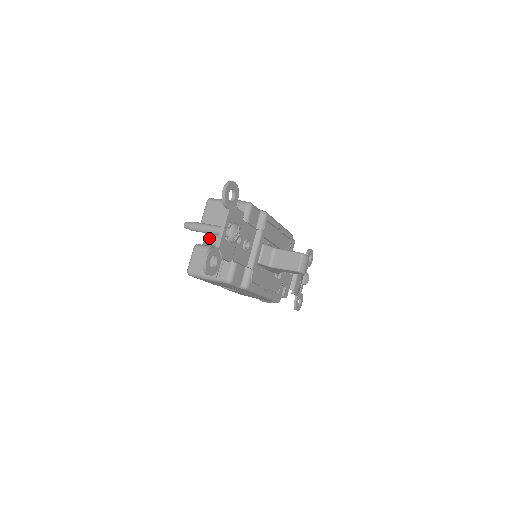
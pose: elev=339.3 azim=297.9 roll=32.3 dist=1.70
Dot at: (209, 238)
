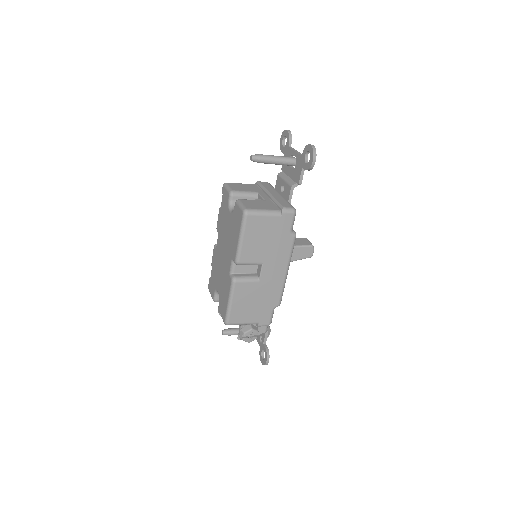
Dot at: occluded
